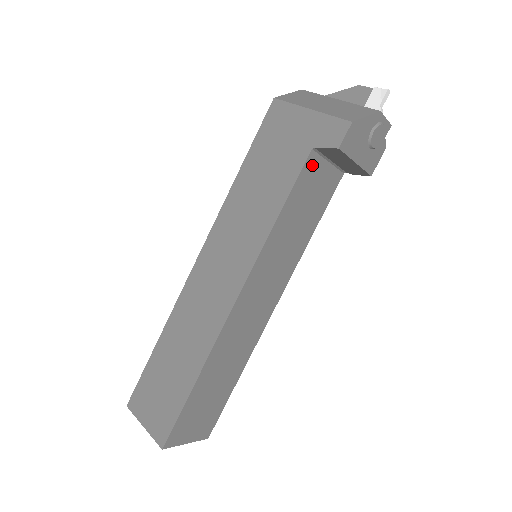
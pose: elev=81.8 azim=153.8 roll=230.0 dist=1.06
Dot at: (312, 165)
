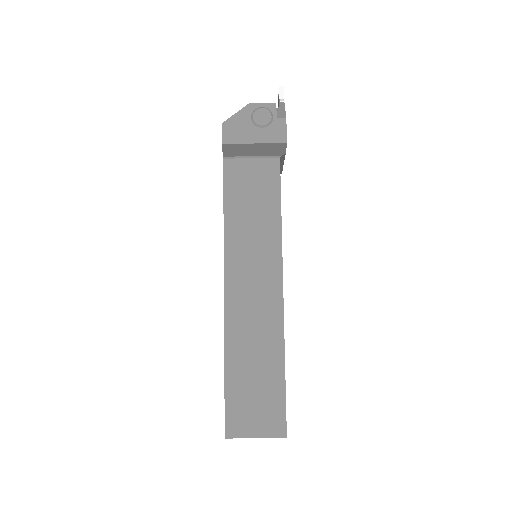
Dot at: (233, 168)
